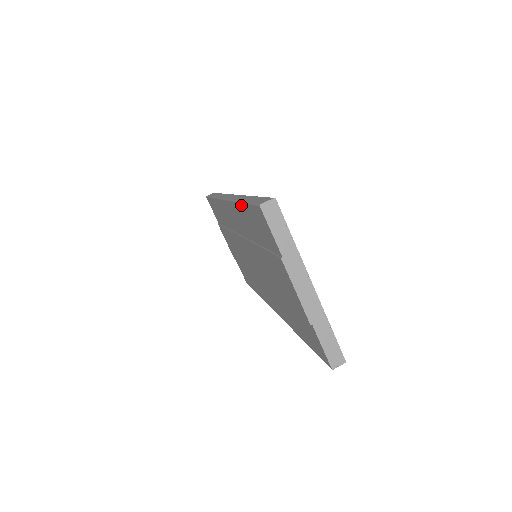
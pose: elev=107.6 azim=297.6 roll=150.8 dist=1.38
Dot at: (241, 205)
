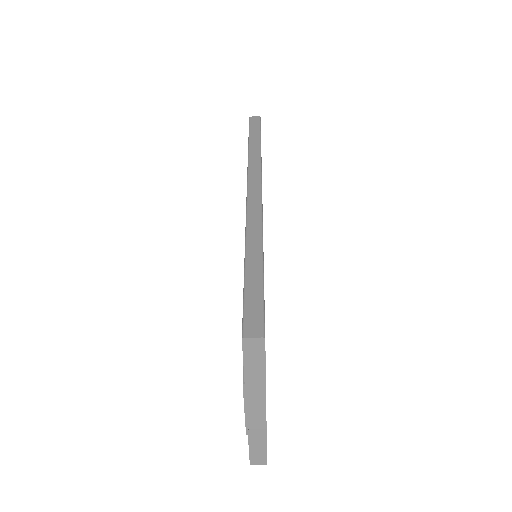
Dot at: (244, 259)
